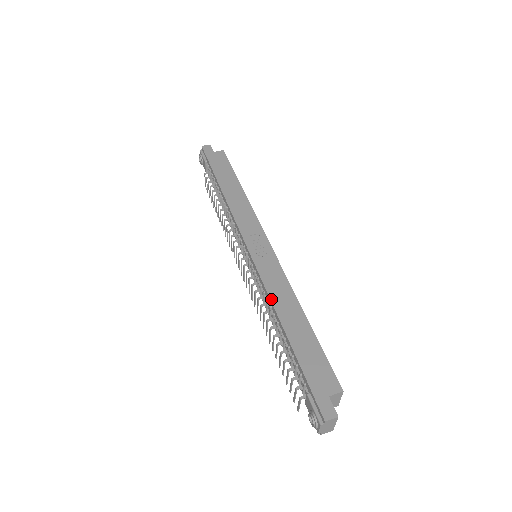
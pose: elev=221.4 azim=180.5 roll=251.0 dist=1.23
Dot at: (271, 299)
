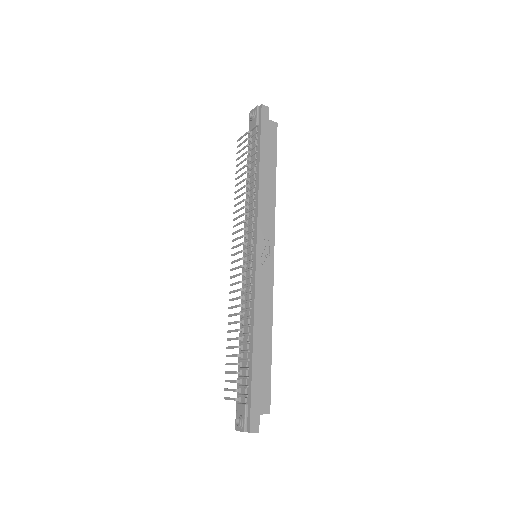
Dot at: (255, 313)
